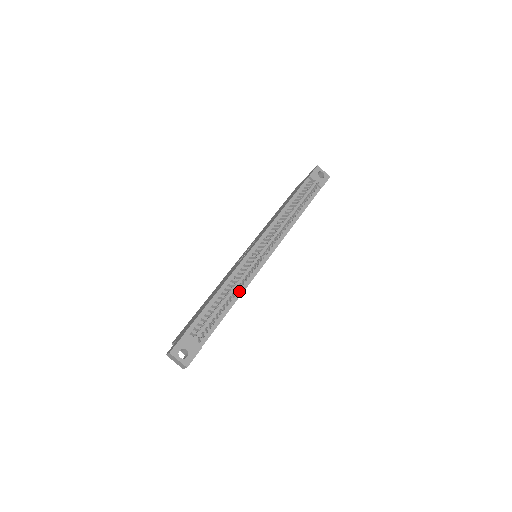
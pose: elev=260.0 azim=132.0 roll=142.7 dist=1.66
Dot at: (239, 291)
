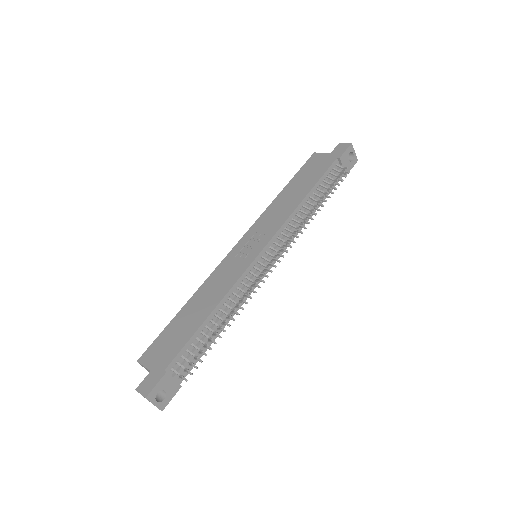
Dot at: occluded
